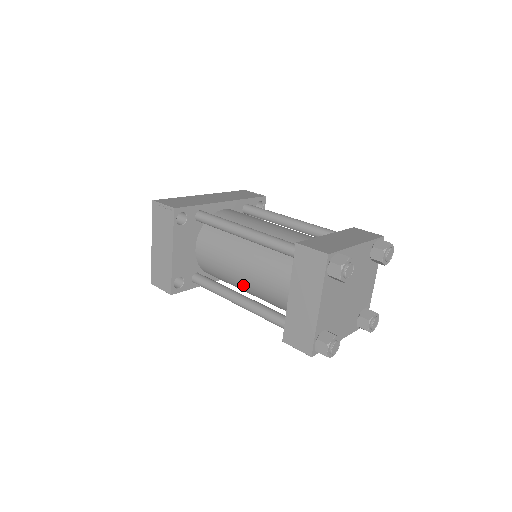
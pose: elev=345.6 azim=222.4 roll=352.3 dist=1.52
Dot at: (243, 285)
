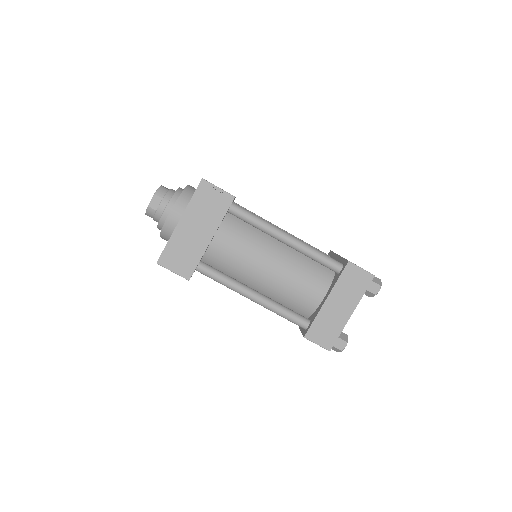
Dot at: (262, 283)
